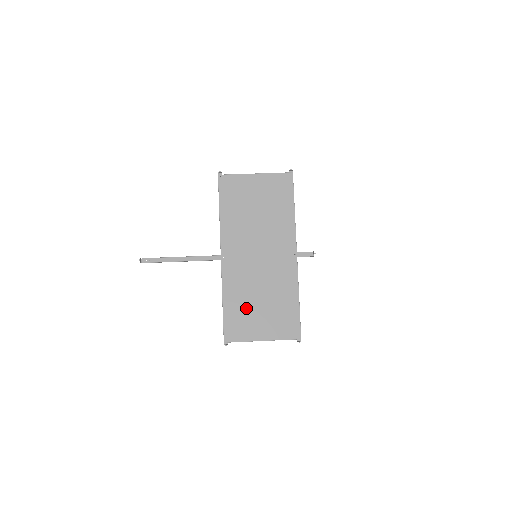
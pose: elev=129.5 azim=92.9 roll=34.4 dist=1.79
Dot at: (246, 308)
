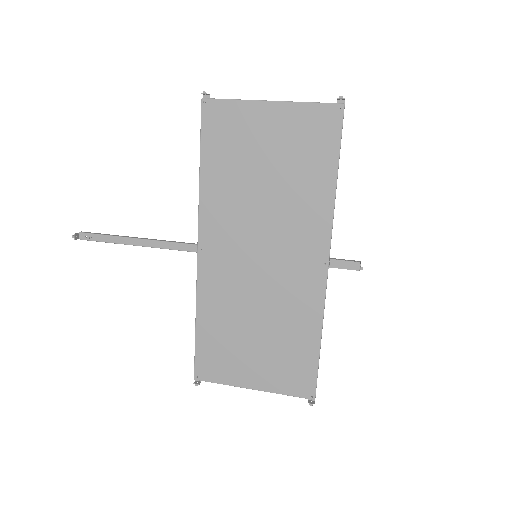
Dot at: (231, 337)
